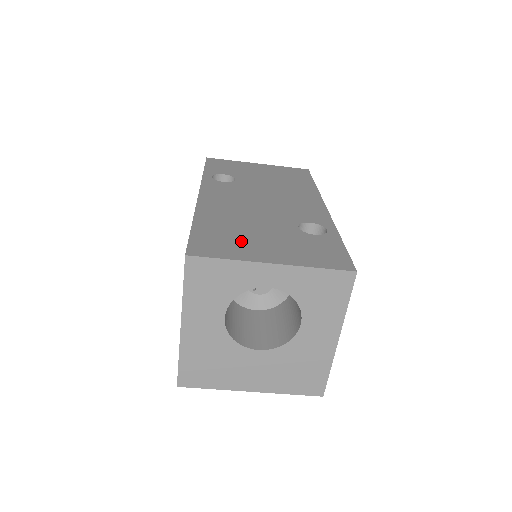
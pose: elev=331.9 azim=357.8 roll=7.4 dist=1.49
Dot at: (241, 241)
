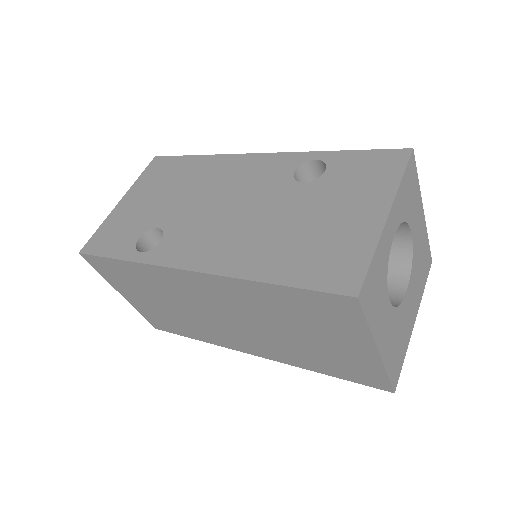
Dot at: (330, 238)
